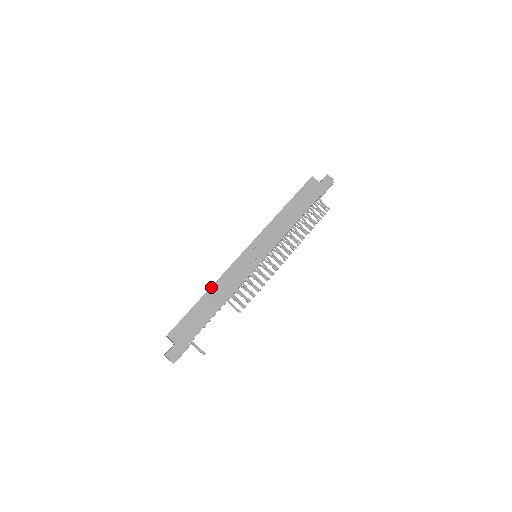
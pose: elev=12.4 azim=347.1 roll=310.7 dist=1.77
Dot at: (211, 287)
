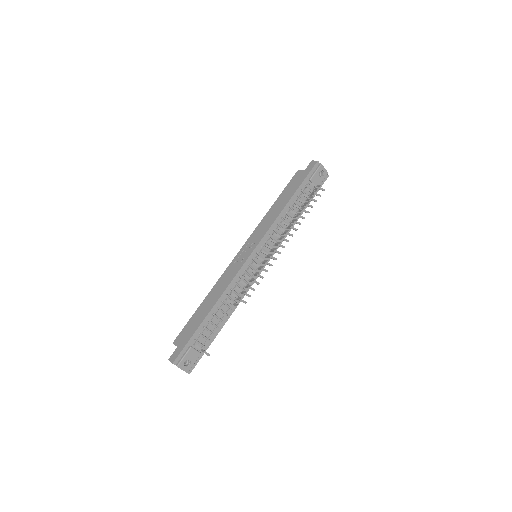
Dot at: (209, 292)
